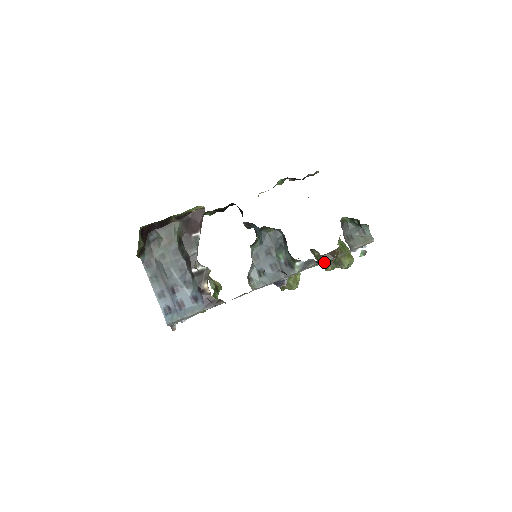
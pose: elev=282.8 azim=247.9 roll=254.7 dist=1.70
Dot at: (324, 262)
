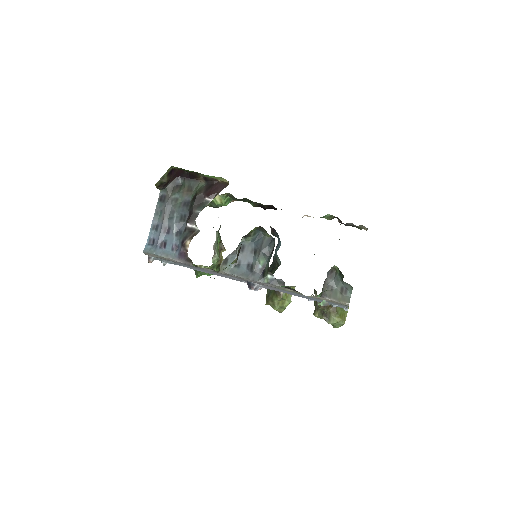
Dot at: (316, 306)
